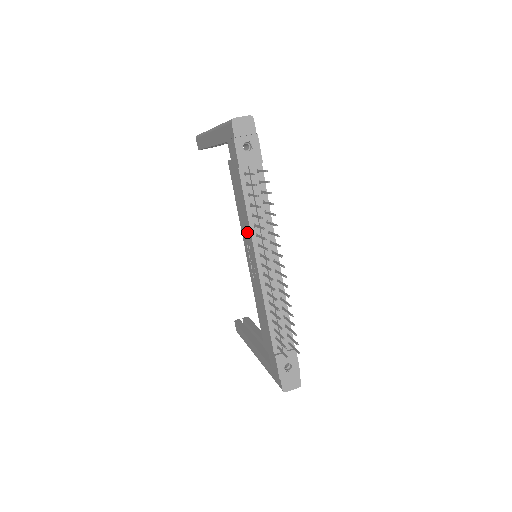
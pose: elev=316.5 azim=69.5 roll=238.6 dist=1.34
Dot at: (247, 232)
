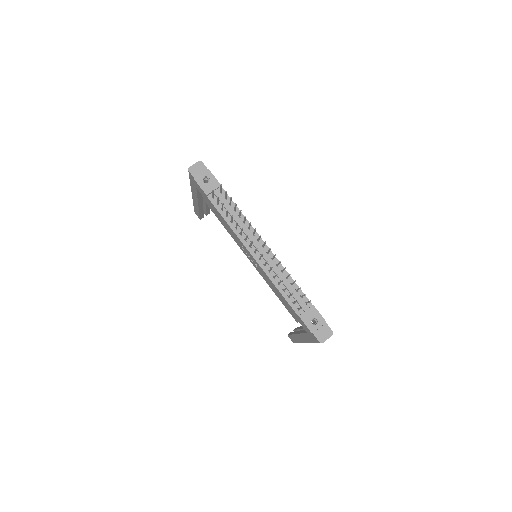
Dot at: (235, 237)
